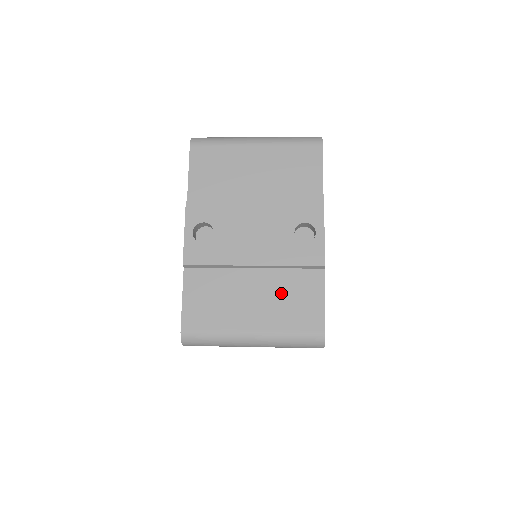
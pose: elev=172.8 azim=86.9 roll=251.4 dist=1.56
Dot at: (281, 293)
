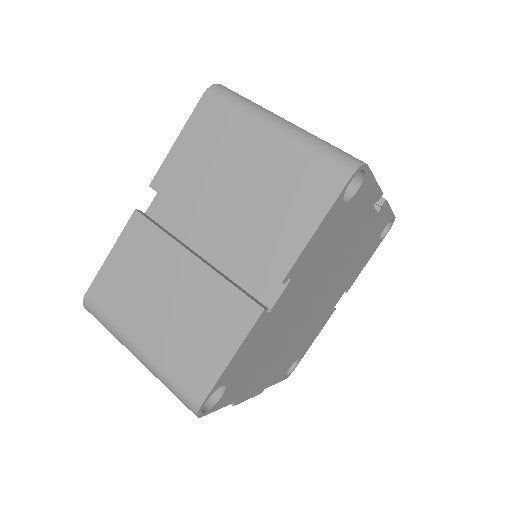
Dot at: occluded
